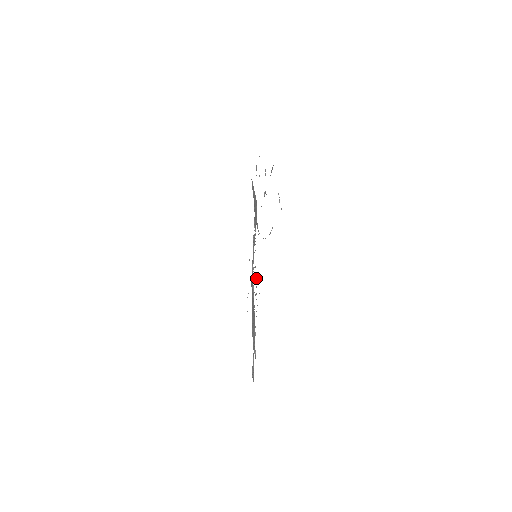
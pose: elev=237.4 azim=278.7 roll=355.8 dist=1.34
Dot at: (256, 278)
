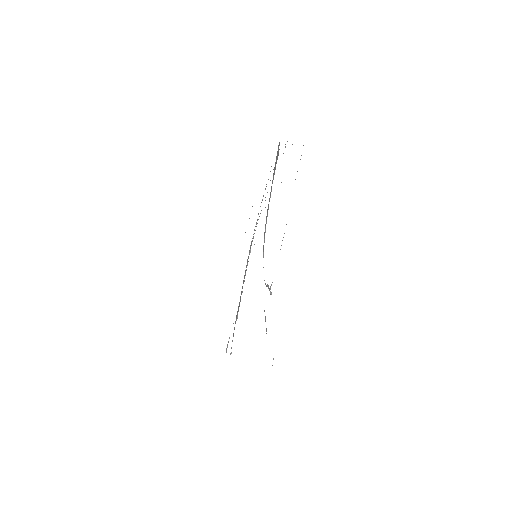
Dot at: occluded
